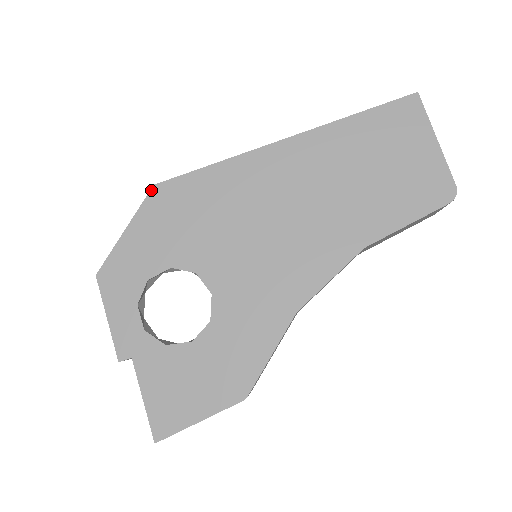
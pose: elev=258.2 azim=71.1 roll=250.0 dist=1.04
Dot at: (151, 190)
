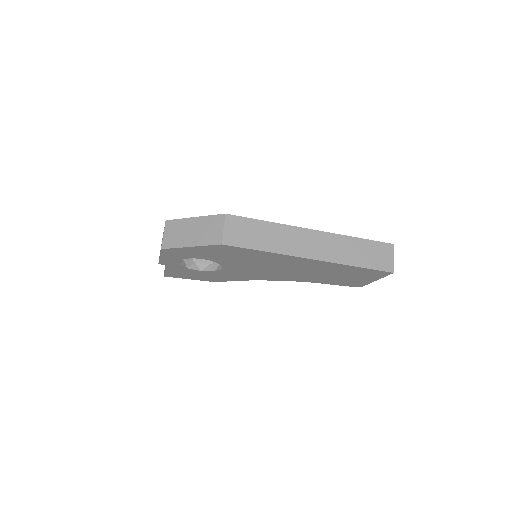
Dot at: (218, 245)
